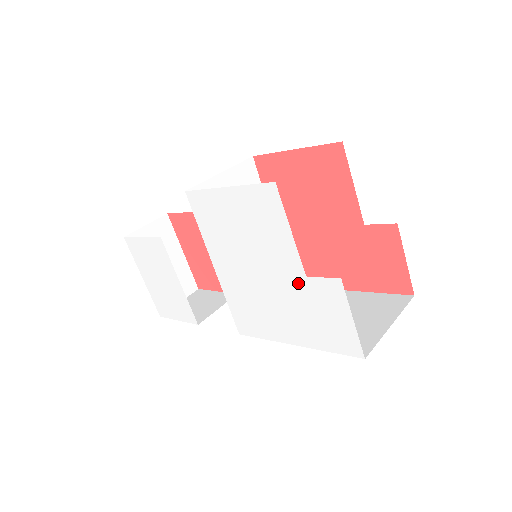
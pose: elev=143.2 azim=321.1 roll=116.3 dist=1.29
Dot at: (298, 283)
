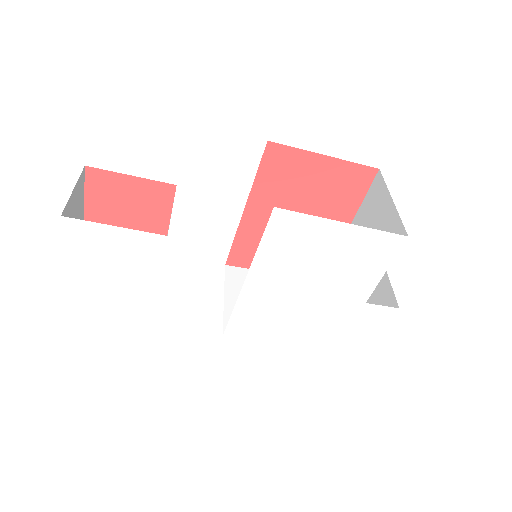
Dot at: (352, 306)
